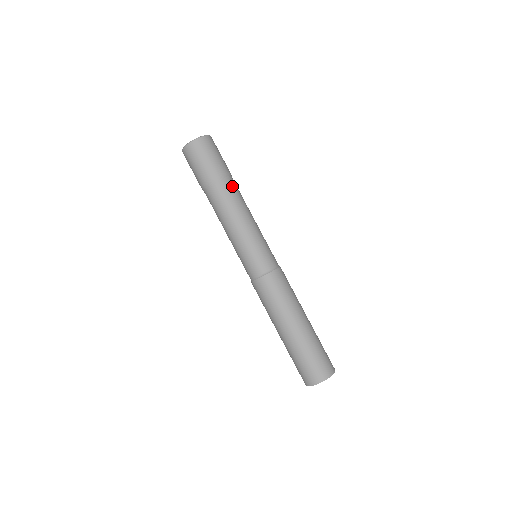
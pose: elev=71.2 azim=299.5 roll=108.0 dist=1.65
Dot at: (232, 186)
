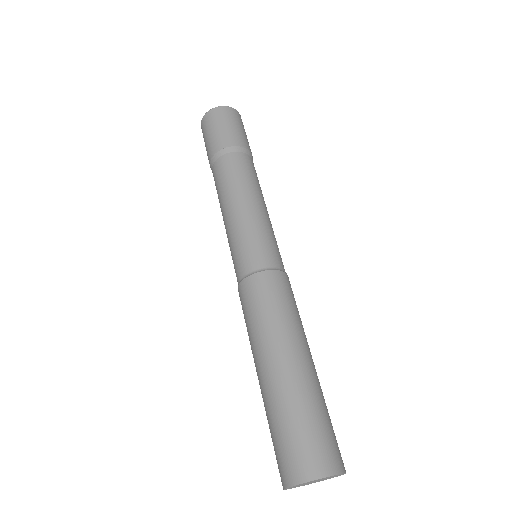
Dot at: (232, 161)
